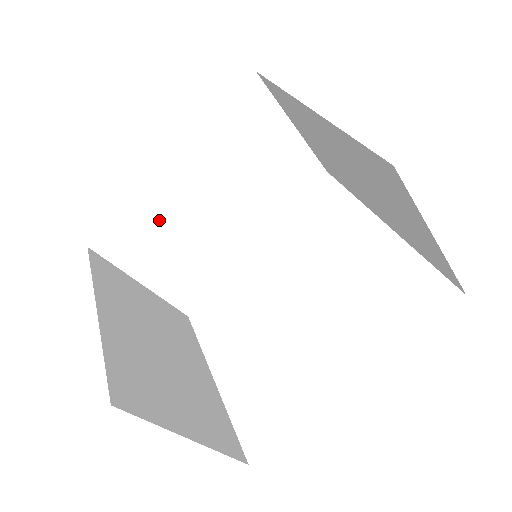
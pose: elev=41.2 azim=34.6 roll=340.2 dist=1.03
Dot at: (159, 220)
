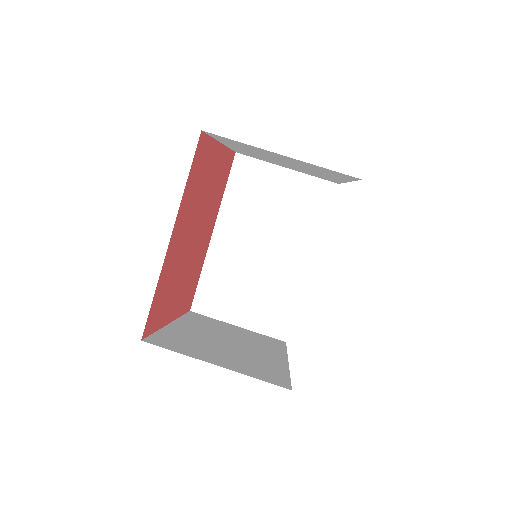
Dot at: (190, 340)
